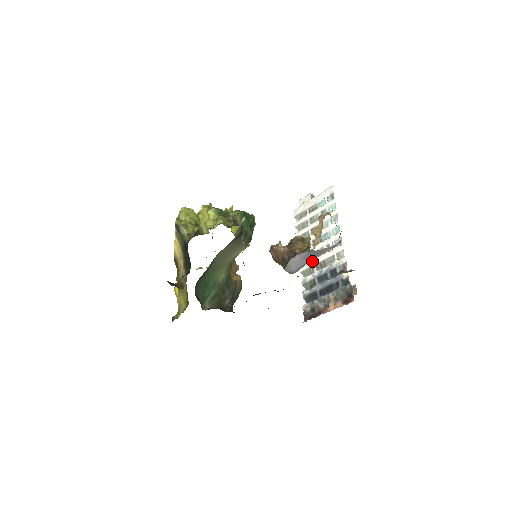
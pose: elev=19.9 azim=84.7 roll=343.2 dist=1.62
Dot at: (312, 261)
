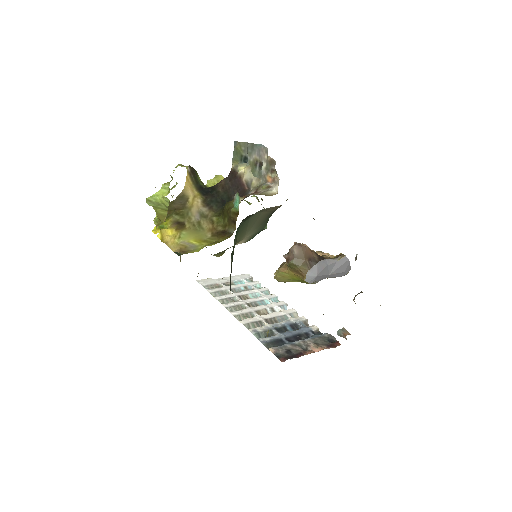
Dot at: (257, 316)
